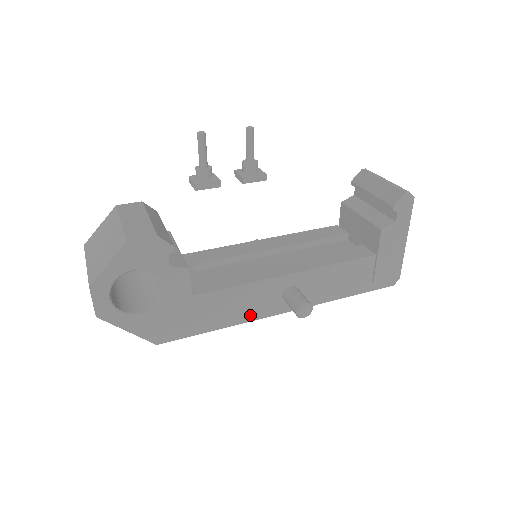
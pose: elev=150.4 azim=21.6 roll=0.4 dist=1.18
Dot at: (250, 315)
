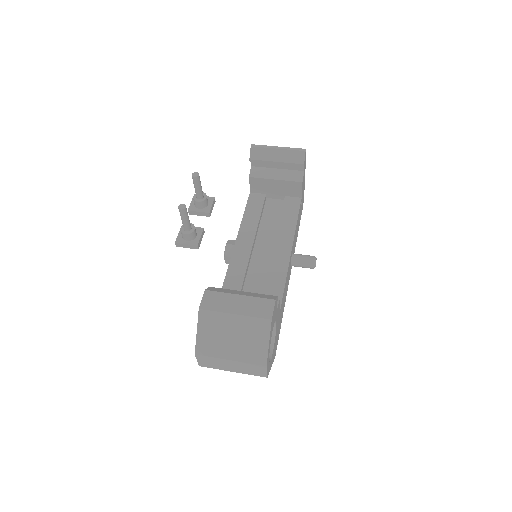
Dot at: (286, 292)
